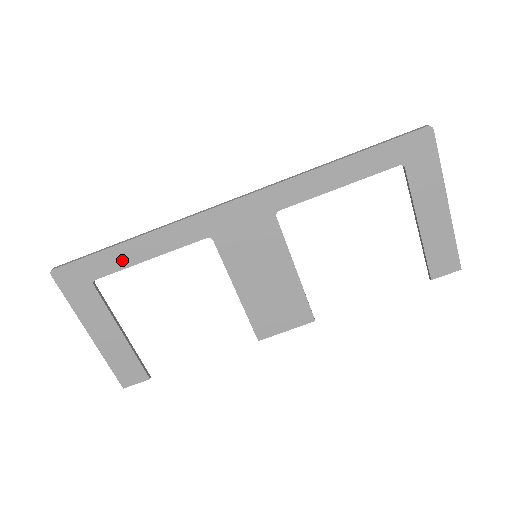
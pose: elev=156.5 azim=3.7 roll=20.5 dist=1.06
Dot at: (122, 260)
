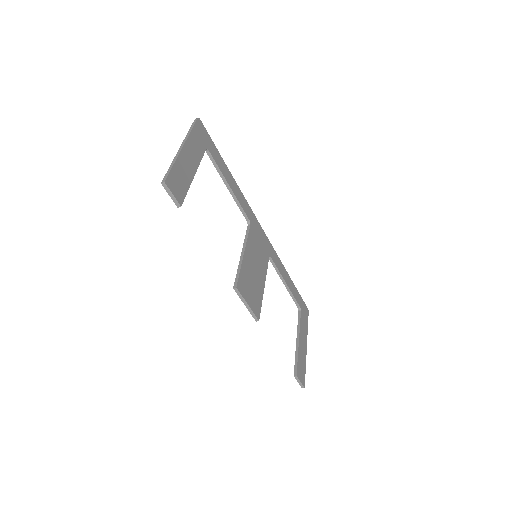
Dot at: (222, 168)
